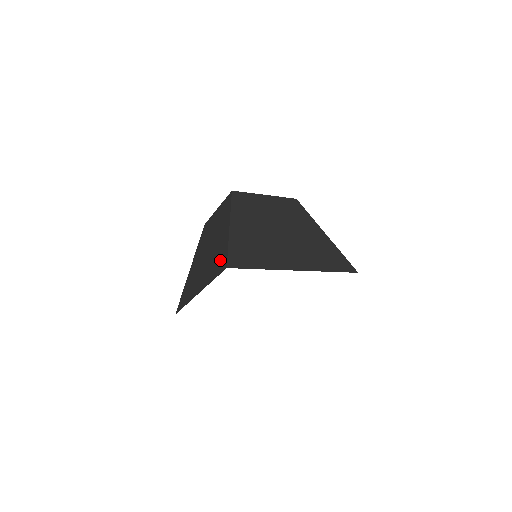
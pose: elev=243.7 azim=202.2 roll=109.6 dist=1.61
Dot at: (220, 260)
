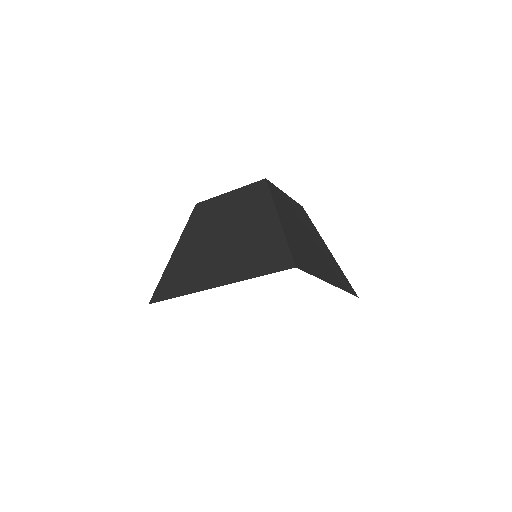
Dot at: occluded
